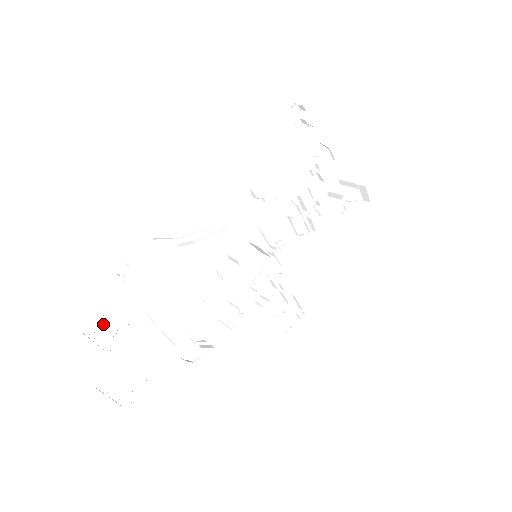
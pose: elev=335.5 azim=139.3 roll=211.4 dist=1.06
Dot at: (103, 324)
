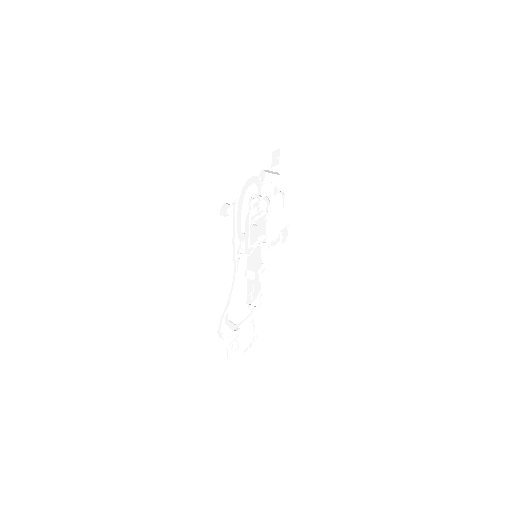
Dot at: (232, 348)
